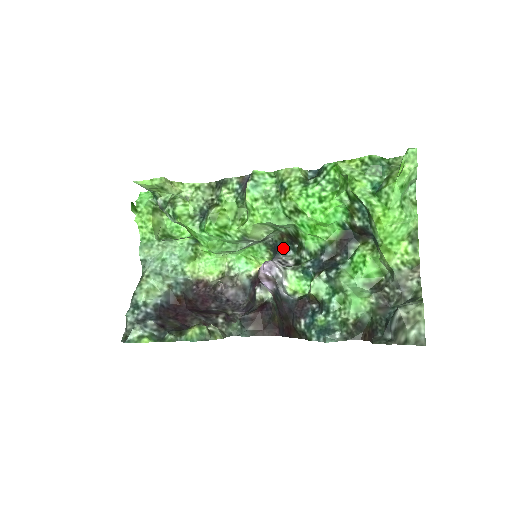
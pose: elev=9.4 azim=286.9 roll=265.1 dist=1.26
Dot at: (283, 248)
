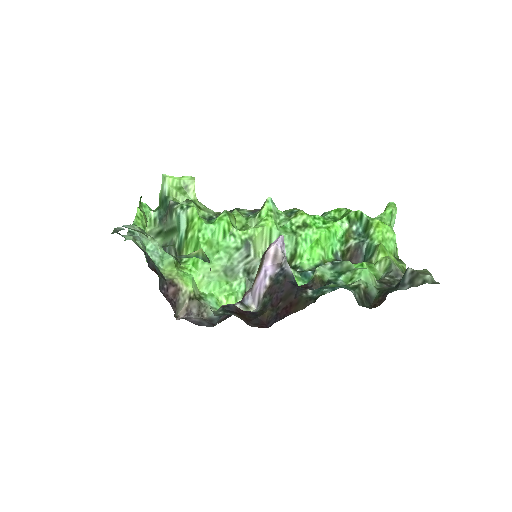
Dot at: occluded
